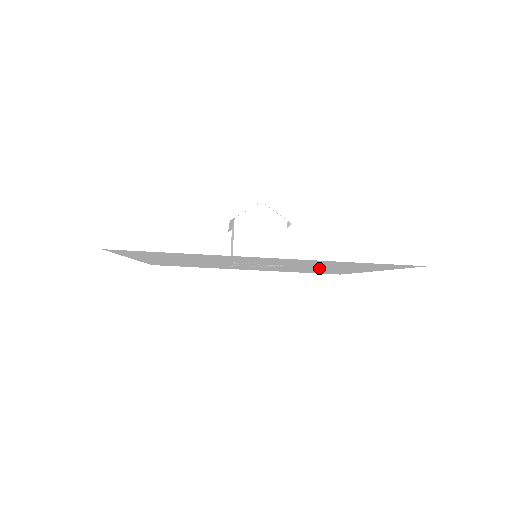
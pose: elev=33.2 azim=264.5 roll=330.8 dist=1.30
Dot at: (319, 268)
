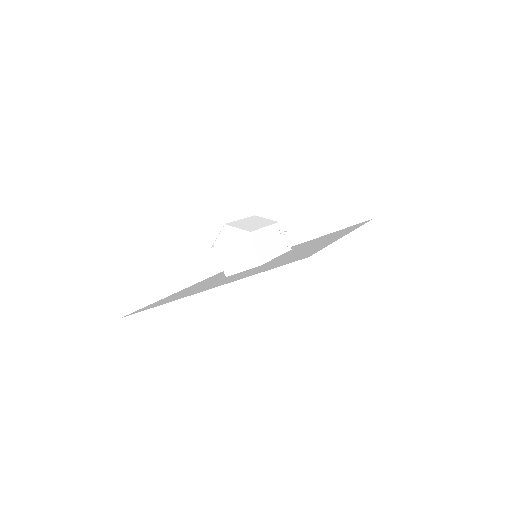
Dot at: (300, 250)
